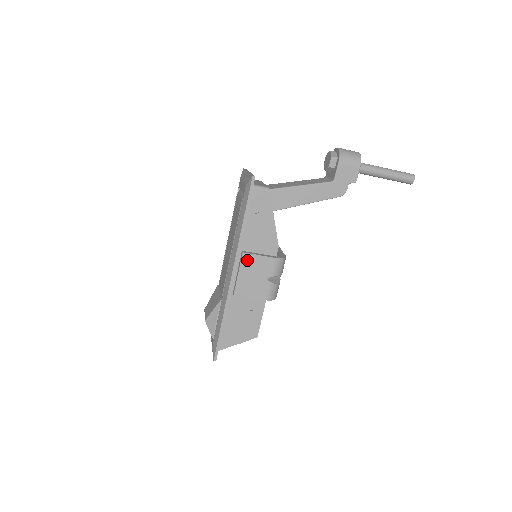
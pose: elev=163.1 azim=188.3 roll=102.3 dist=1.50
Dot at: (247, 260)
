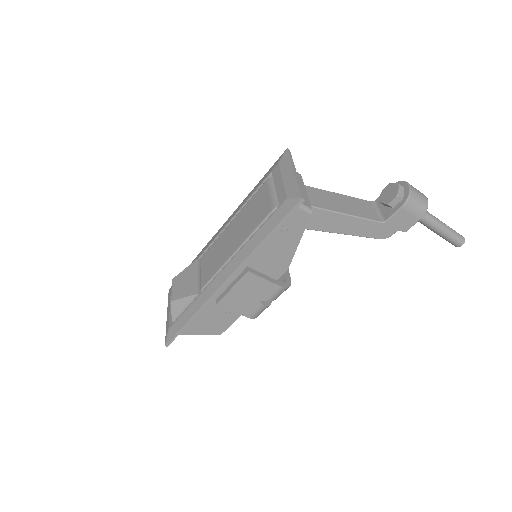
Dot at: (249, 279)
